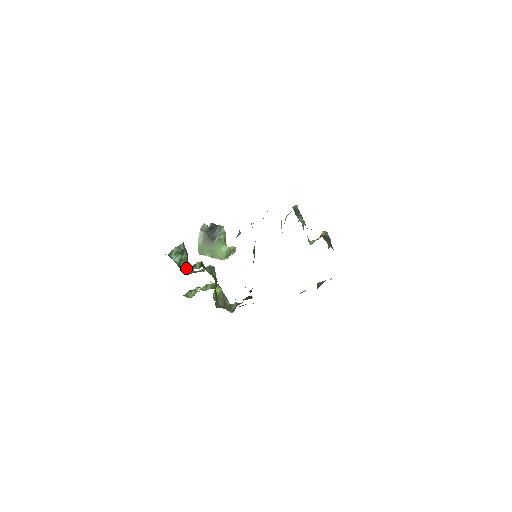
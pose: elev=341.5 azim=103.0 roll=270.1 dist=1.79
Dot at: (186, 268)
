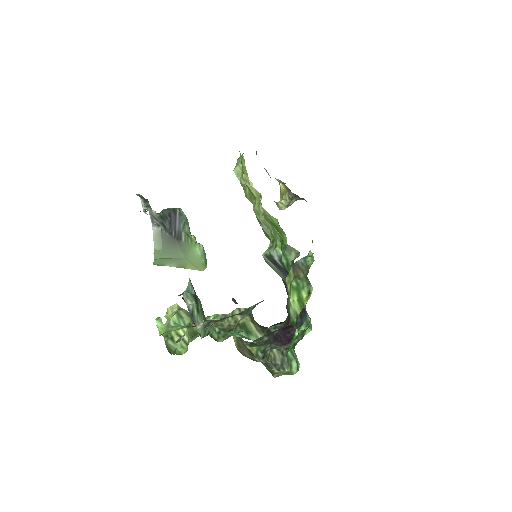
Dot at: occluded
